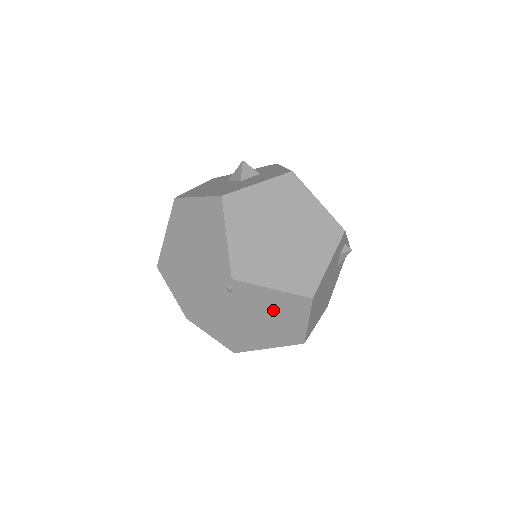
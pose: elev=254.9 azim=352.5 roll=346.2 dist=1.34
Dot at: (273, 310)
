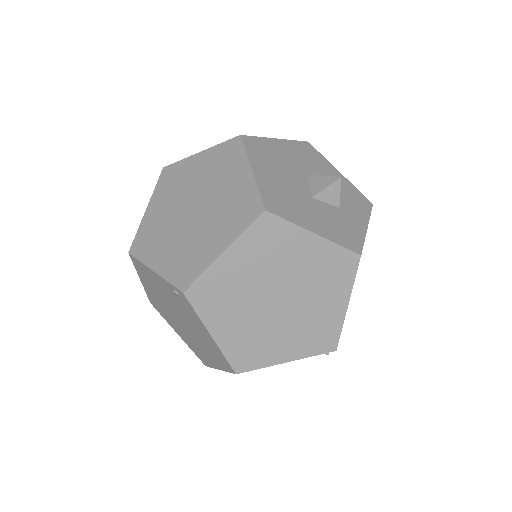
Dot at: (200, 336)
